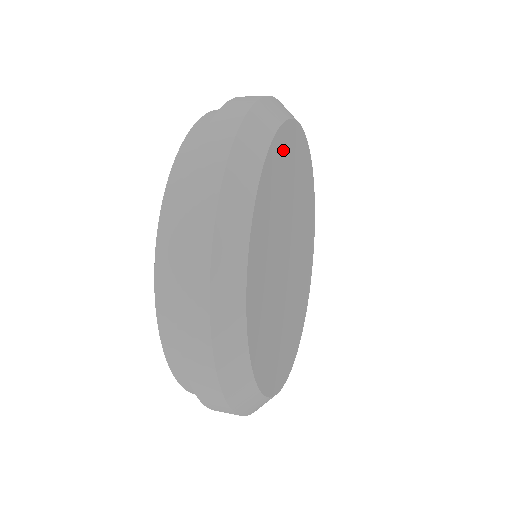
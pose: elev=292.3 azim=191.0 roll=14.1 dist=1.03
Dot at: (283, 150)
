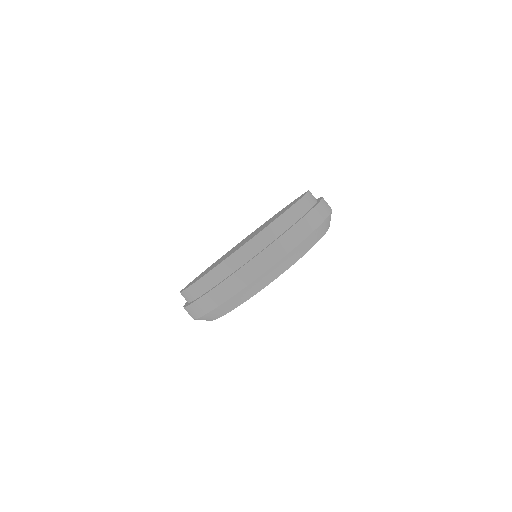
Dot at: occluded
